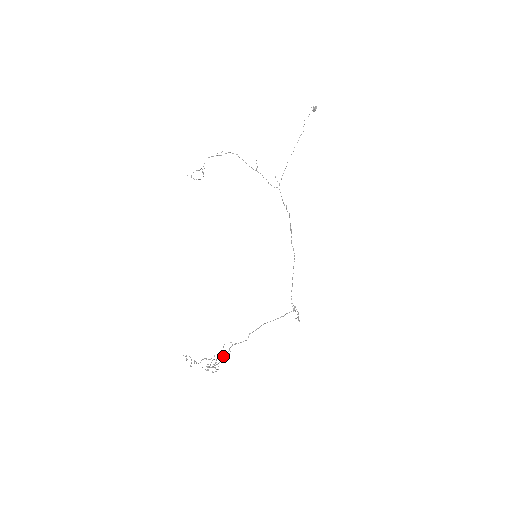
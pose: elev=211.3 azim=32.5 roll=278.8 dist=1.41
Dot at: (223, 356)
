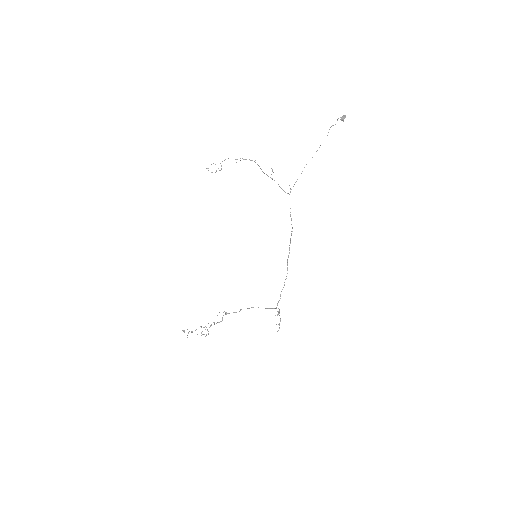
Dot at: (216, 323)
